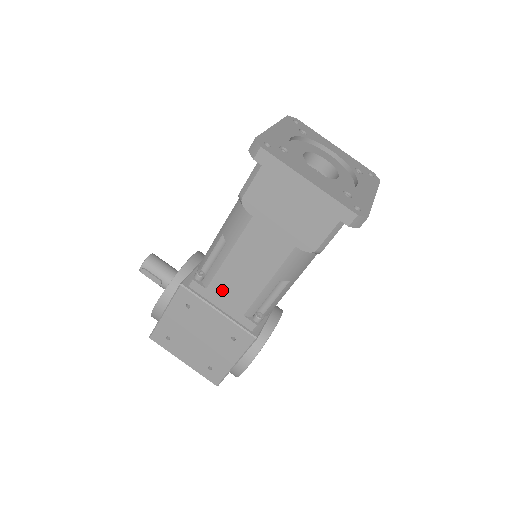
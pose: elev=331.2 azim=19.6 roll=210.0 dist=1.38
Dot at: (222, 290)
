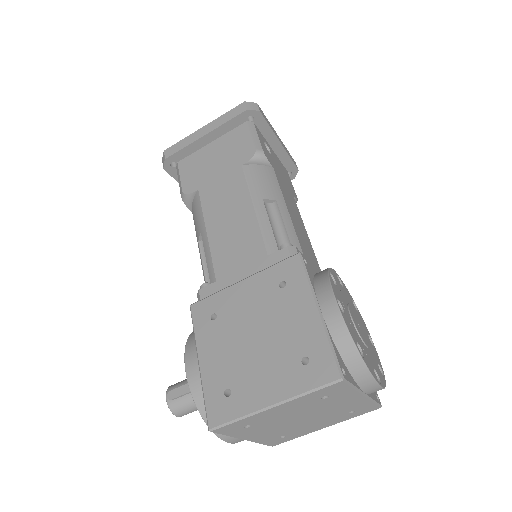
Dot at: (229, 262)
